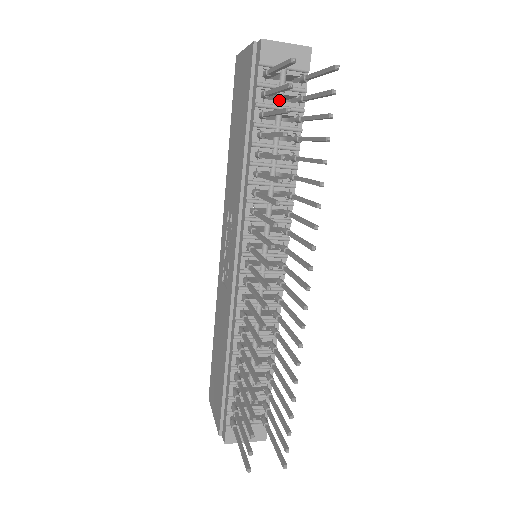
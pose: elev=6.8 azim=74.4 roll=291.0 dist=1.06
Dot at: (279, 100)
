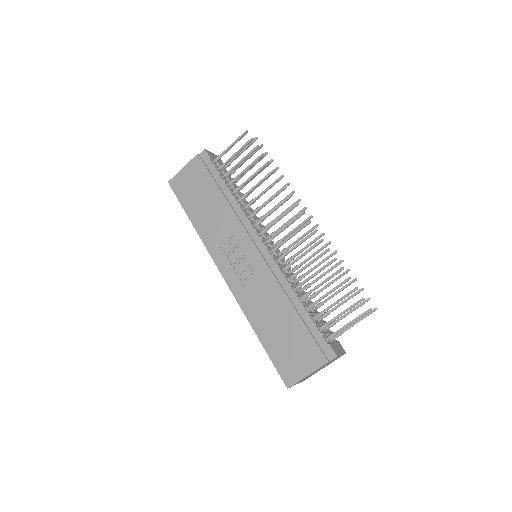
Dot at: (224, 173)
